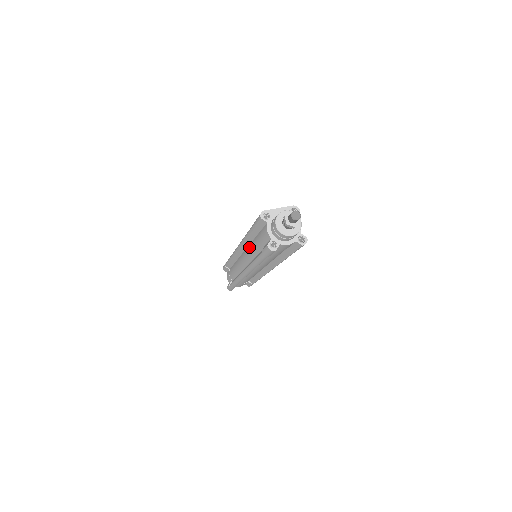
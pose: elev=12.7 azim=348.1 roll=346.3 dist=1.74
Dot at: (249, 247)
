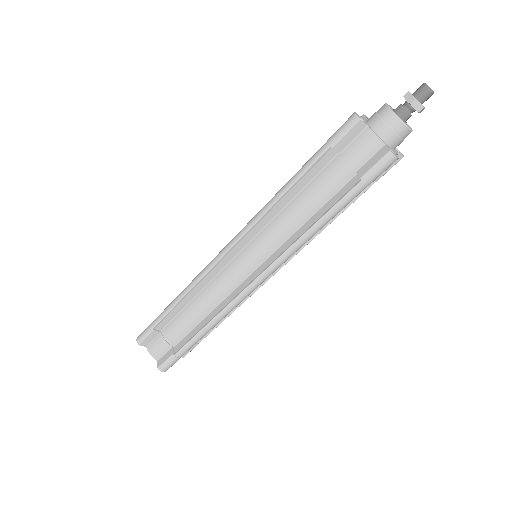
Dot at: occluded
